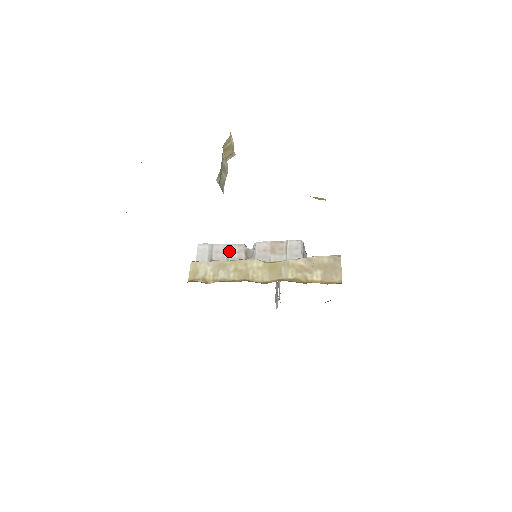
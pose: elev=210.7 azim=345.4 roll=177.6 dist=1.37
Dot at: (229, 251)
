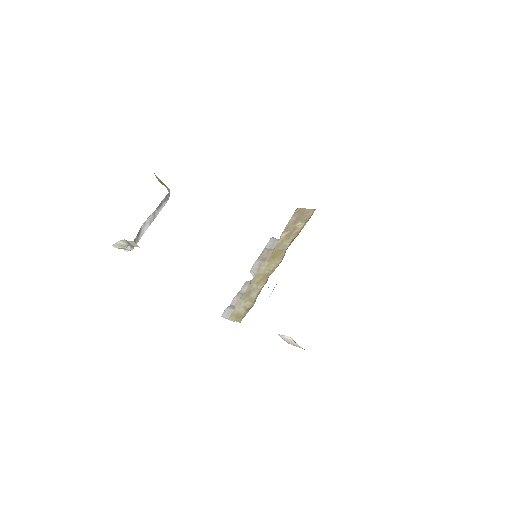
Dot at: occluded
